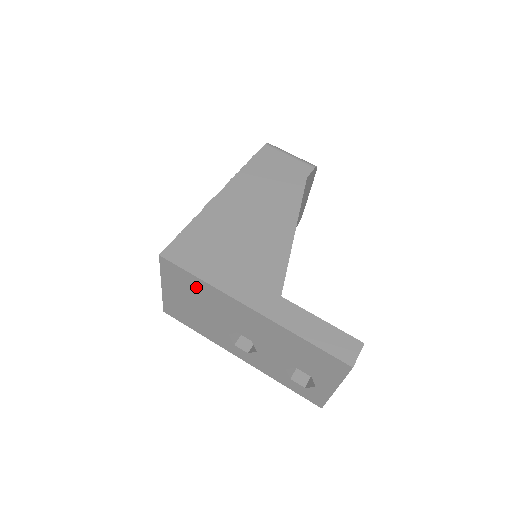
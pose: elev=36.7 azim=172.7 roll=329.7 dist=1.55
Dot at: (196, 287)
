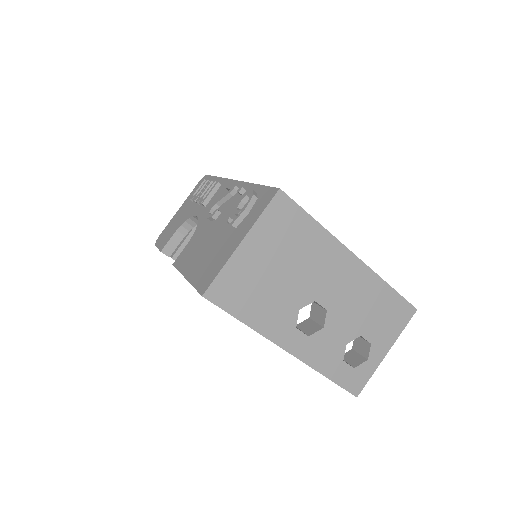
Dot at: (302, 235)
